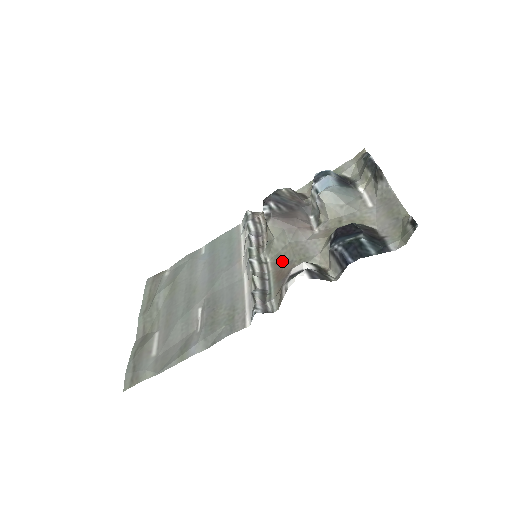
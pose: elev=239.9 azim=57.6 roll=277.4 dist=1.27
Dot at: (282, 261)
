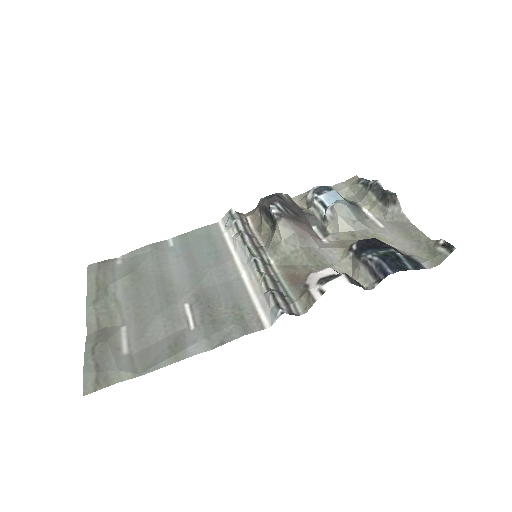
Dot at: (293, 265)
